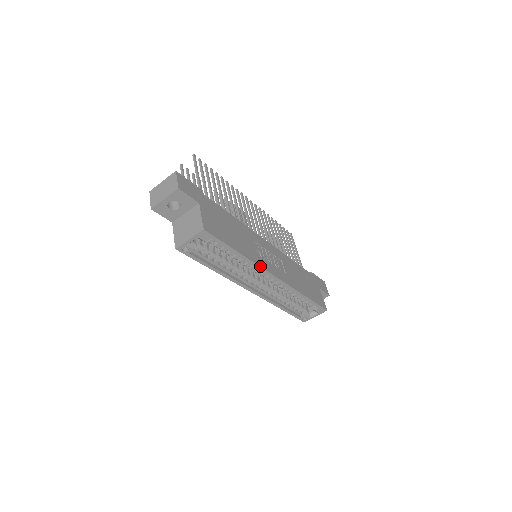
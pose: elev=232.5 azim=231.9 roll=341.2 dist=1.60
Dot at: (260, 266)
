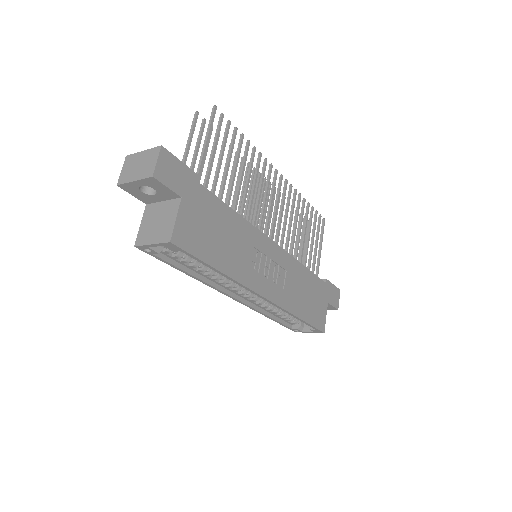
Dot at: (245, 286)
